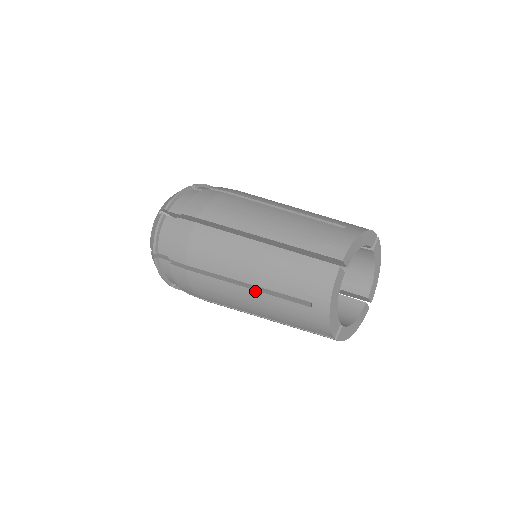
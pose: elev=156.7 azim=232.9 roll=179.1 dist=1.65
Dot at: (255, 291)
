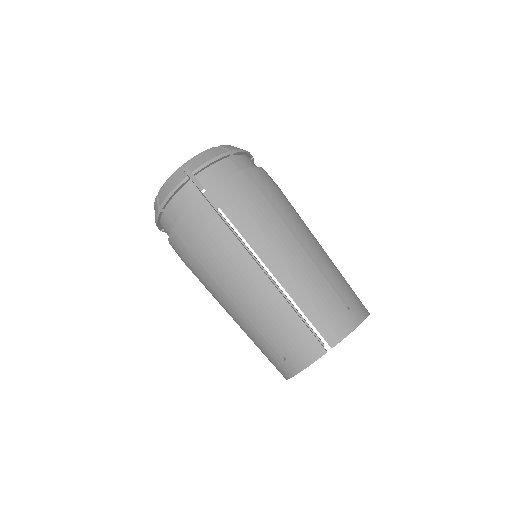
Dot at: occluded
